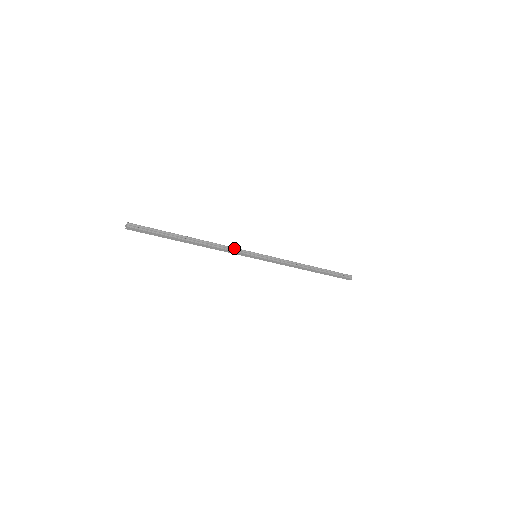
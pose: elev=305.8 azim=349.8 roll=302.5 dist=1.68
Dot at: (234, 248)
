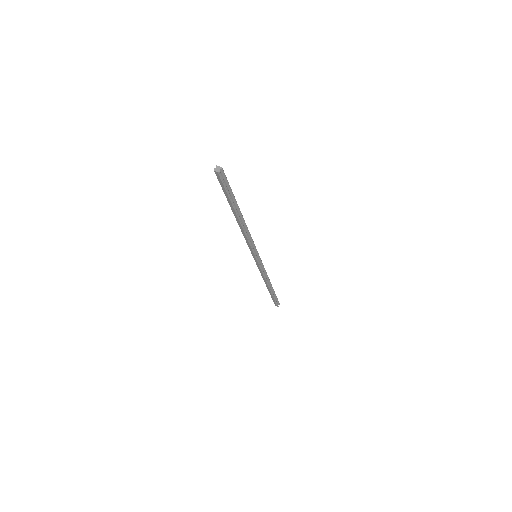
Dot at: (253, 242)
